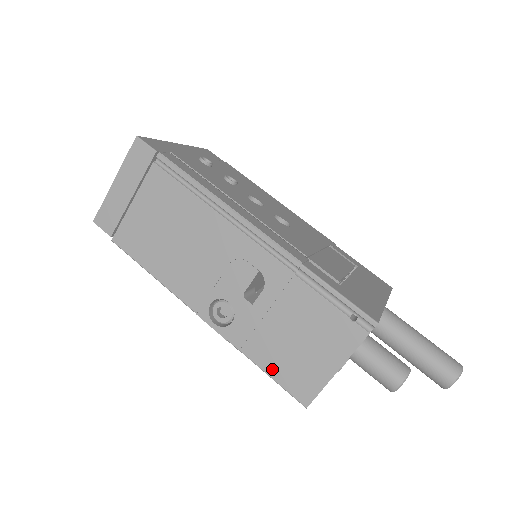
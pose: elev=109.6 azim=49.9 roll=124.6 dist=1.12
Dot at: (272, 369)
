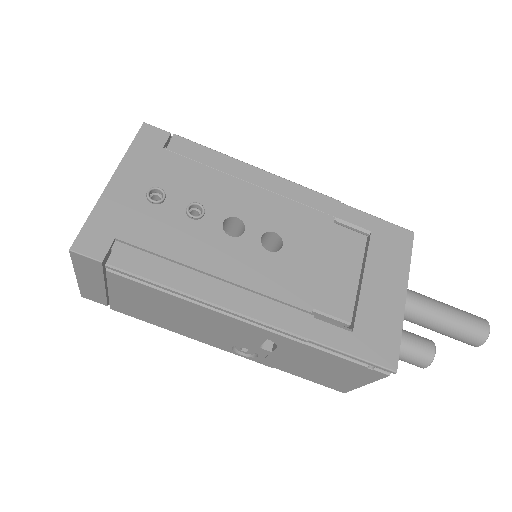
Dot at: (306, 377)
